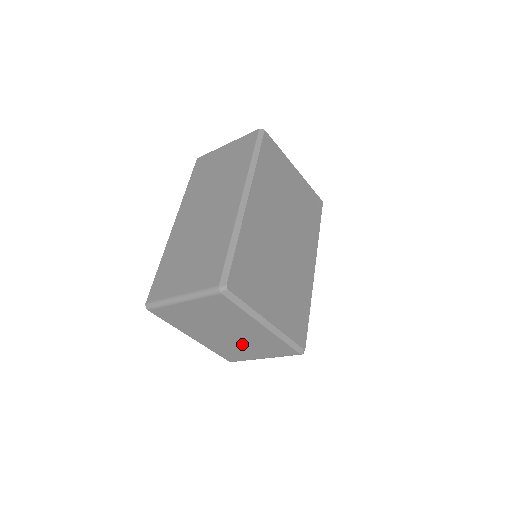
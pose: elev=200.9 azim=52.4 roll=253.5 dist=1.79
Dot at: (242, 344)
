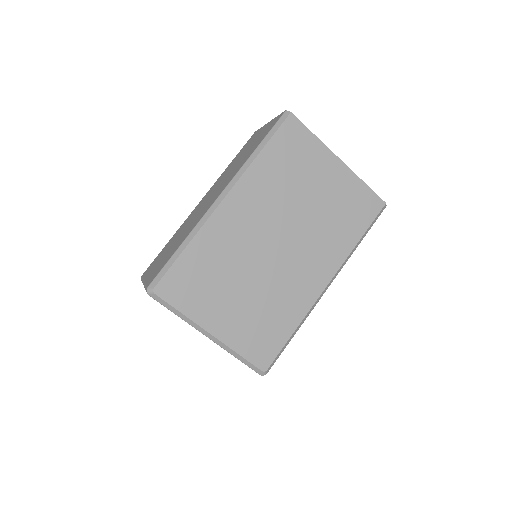
Dot at: occluded
